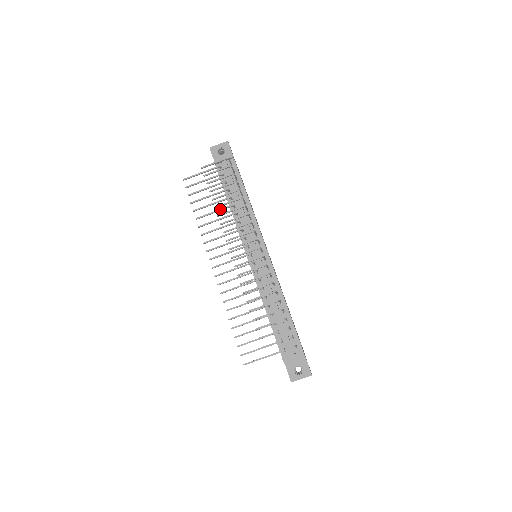
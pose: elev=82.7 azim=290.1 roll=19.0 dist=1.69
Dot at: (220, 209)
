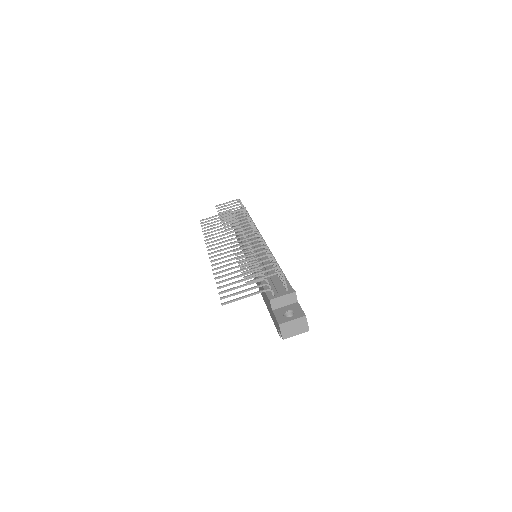
Dot at: occluded
